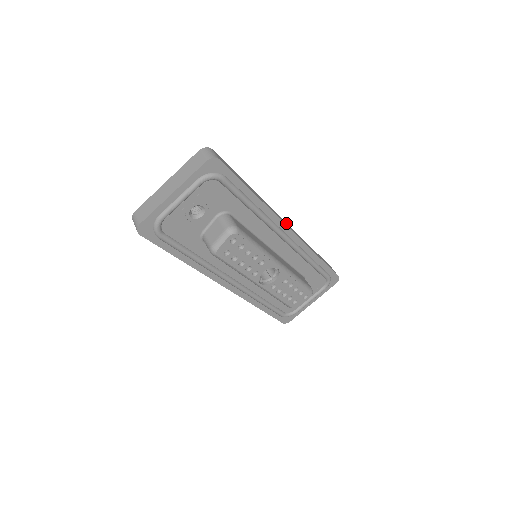
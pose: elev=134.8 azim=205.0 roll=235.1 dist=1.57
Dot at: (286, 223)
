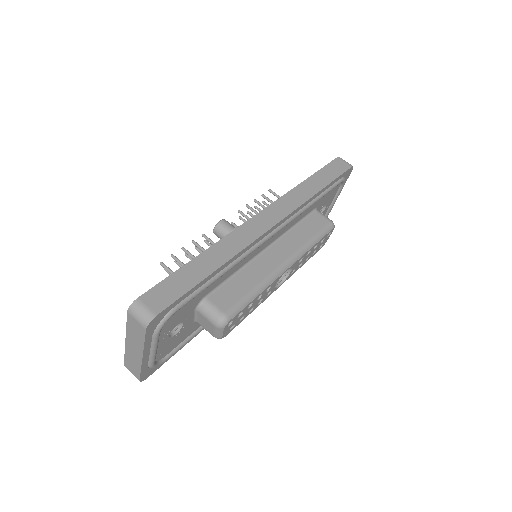
Dot at: (264, 216)
